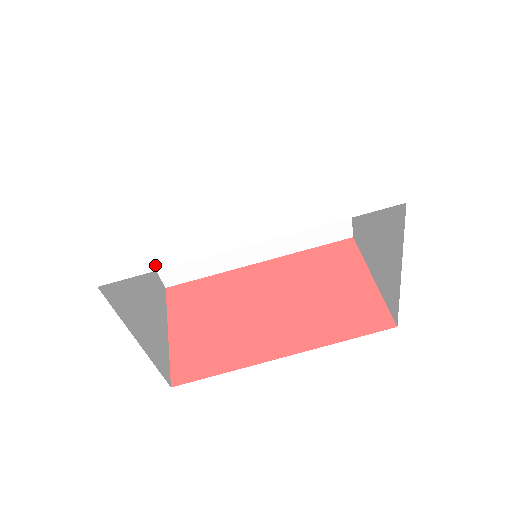
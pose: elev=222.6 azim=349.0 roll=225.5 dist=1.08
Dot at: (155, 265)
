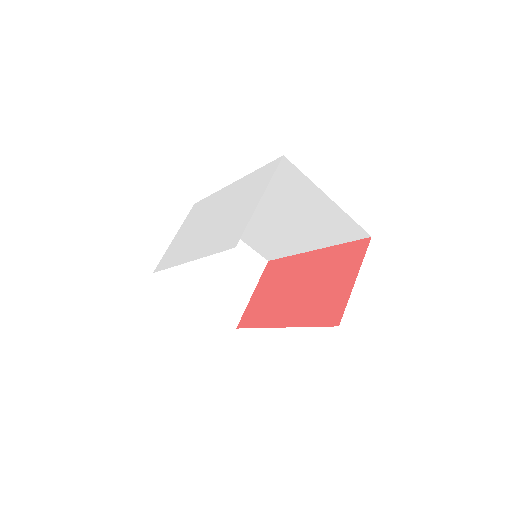
Dot at: (166, 266)
